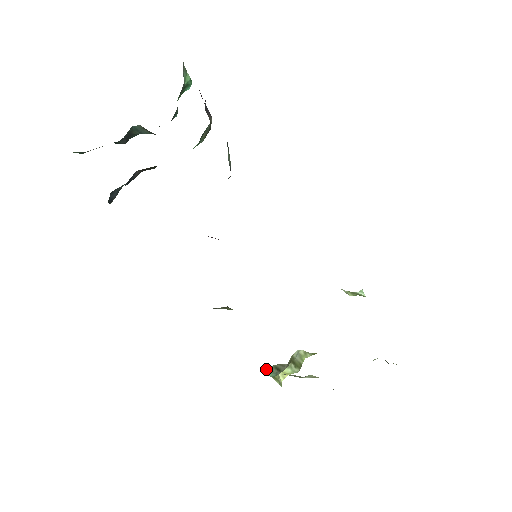
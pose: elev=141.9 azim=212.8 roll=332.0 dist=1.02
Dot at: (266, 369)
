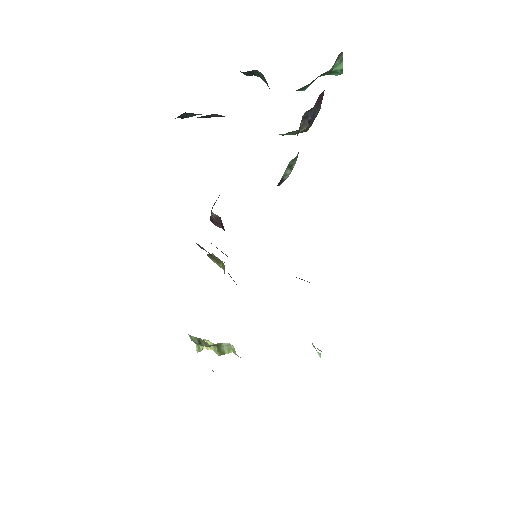
Dot at: occluded
